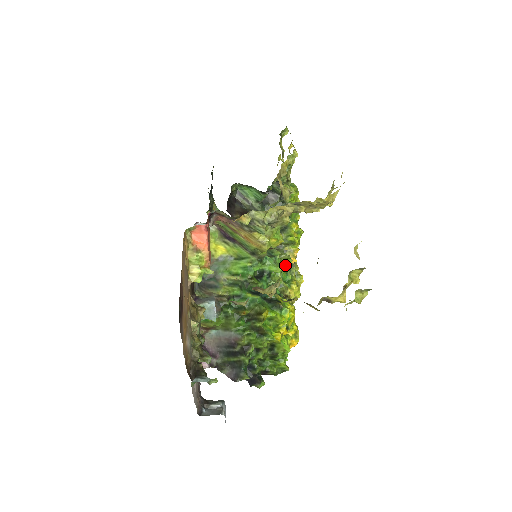
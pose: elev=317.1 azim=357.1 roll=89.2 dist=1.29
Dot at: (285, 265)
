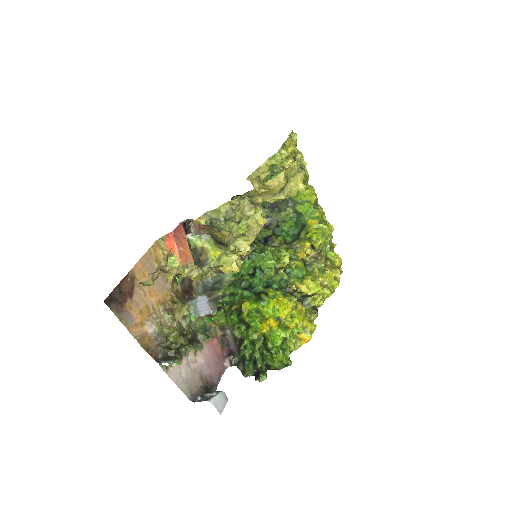
Dot at: (281, 259)
